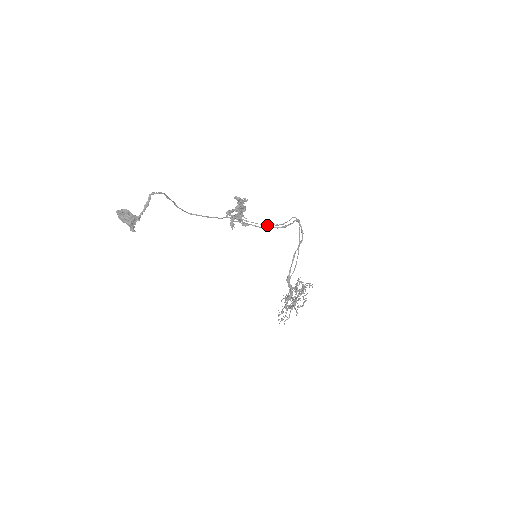
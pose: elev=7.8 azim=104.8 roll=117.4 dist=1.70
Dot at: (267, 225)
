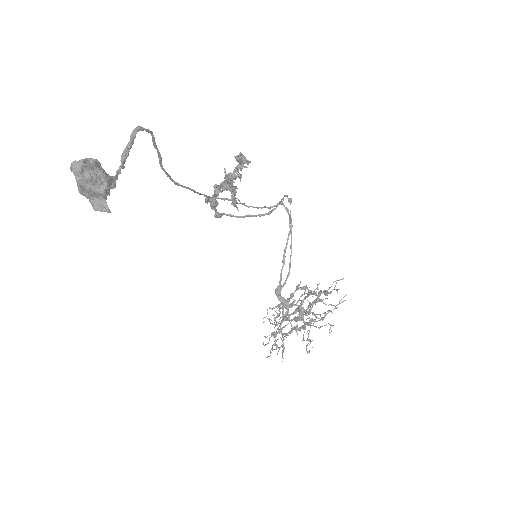
Dot at: (257, 208)
